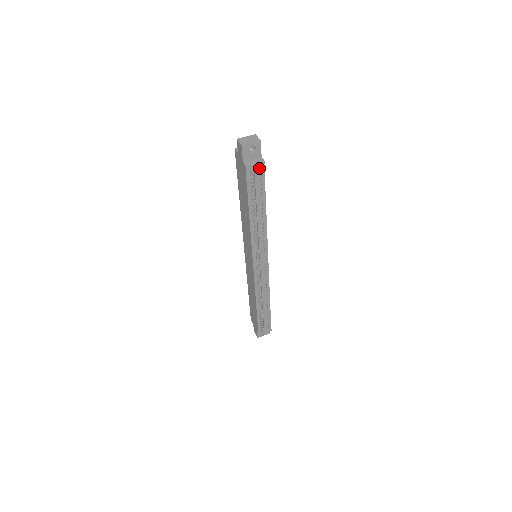
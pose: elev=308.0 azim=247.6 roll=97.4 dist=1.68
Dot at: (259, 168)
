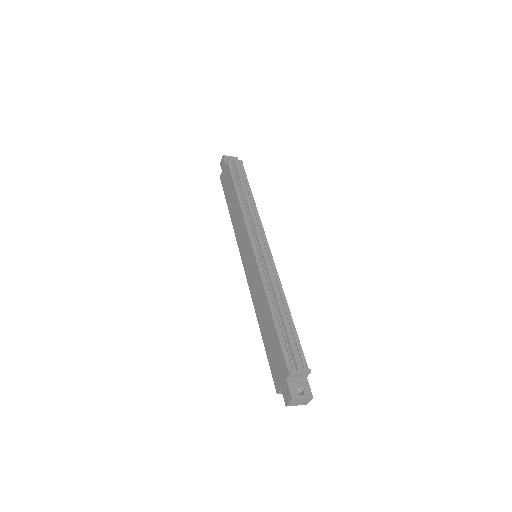
Dot at: (239, 166)
